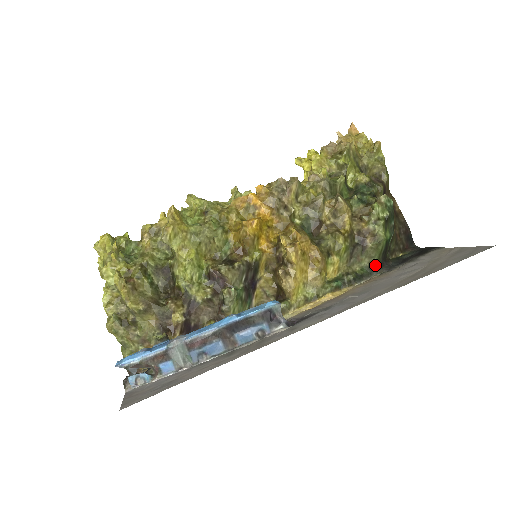
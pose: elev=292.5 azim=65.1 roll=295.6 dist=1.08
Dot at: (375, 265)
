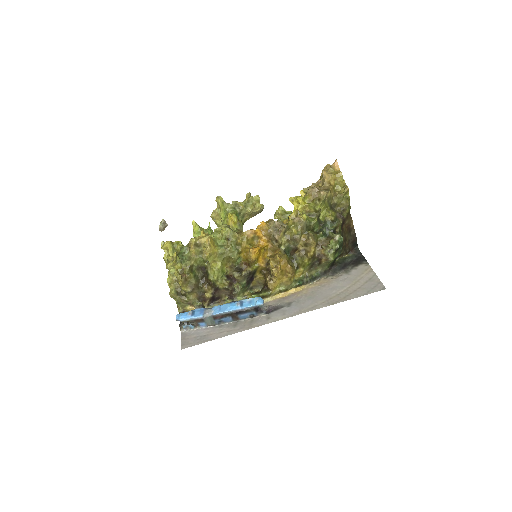
Dot at: (325, 270)
